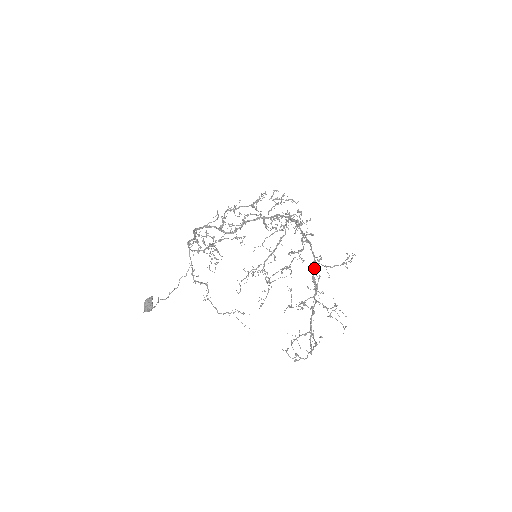
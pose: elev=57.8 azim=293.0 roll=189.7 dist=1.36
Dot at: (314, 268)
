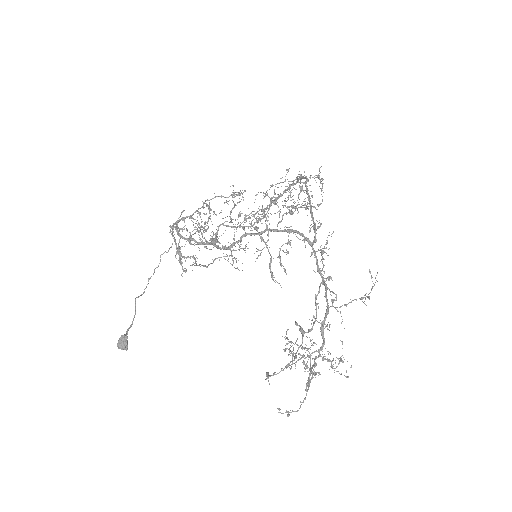
Dot at: (325, 317)
